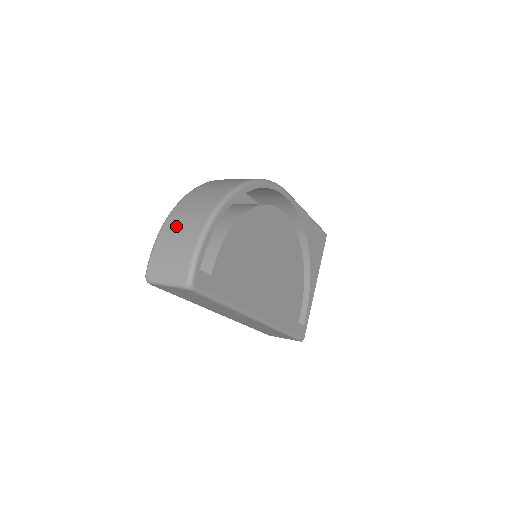
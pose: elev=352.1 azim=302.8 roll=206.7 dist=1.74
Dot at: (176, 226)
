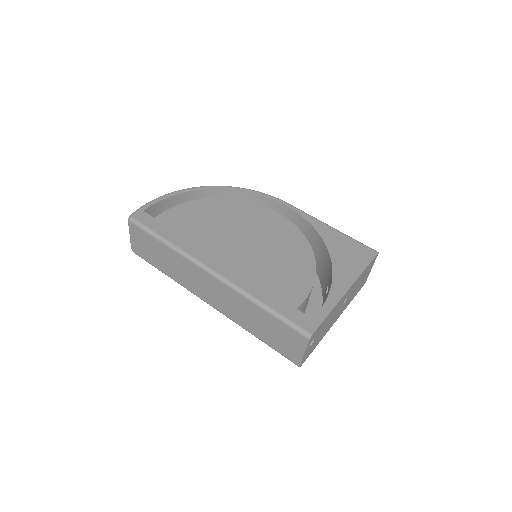
Dot at: occluded
